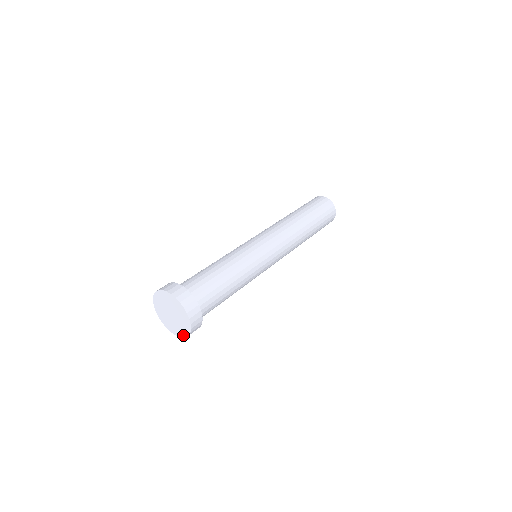
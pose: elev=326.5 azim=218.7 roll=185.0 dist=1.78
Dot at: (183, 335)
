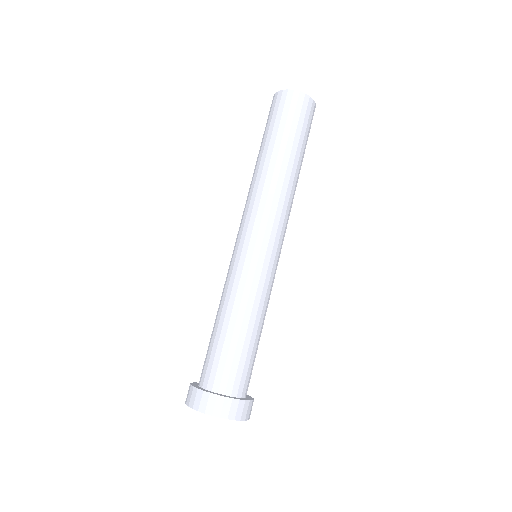
Dot at: occluded
